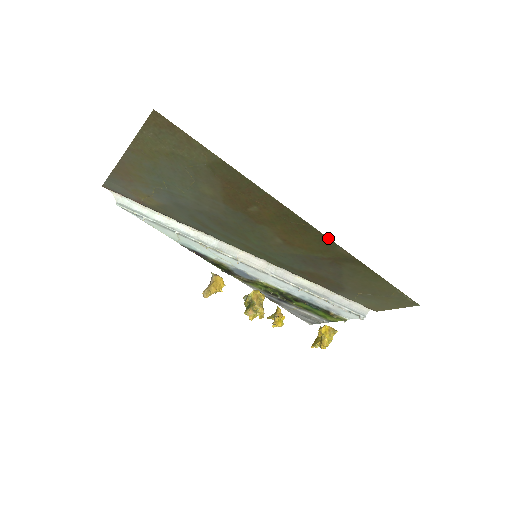
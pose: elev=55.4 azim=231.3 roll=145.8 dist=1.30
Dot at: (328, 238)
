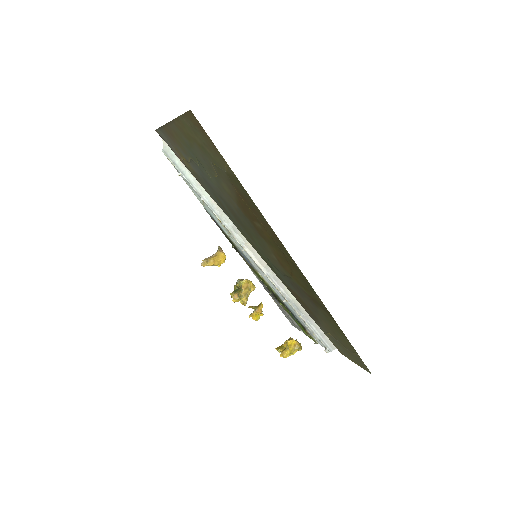
Dot at: (309, 283)
